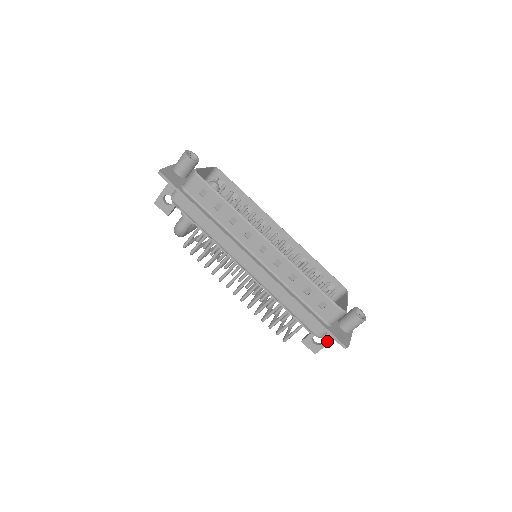
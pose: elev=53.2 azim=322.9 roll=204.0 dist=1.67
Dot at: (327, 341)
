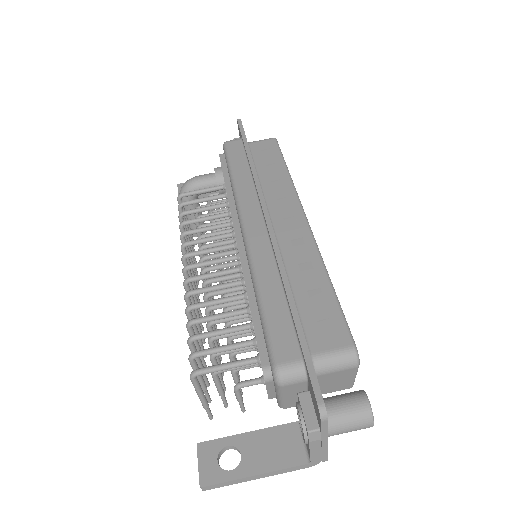
Dot at: (247, 470)
